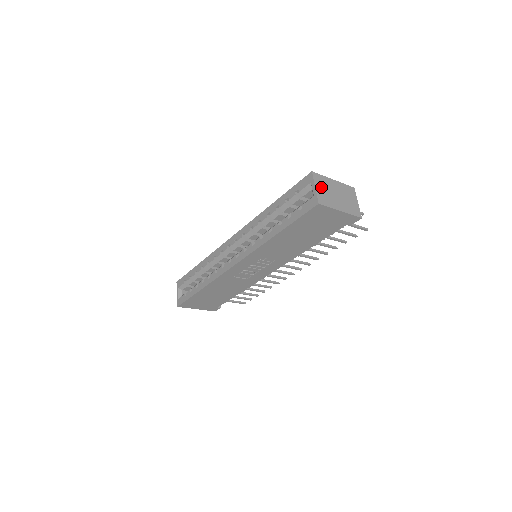
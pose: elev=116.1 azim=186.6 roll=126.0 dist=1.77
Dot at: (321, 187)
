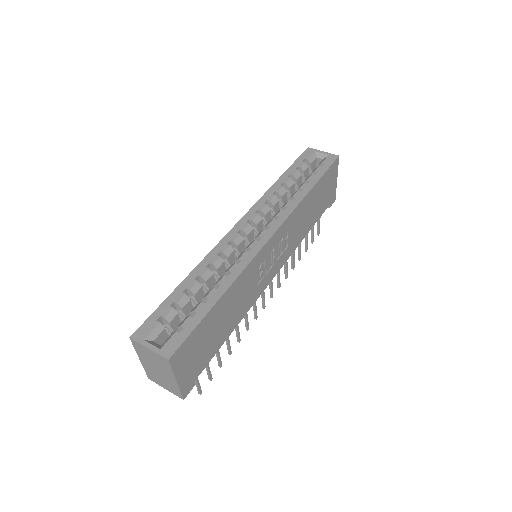
Dot at: occluded
